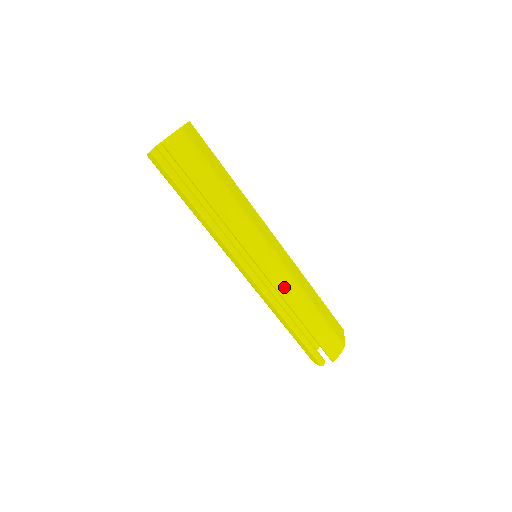
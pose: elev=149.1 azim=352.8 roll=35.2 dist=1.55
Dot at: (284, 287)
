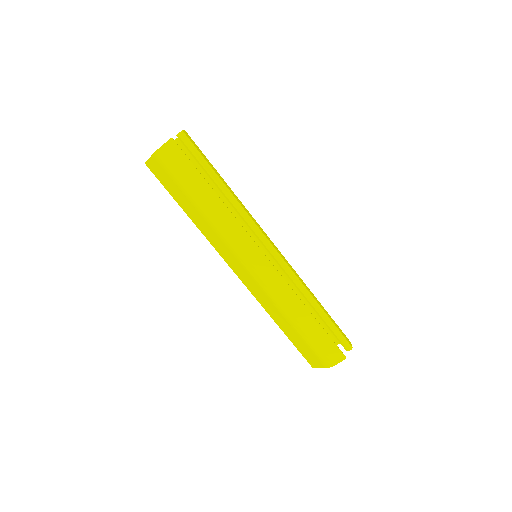
Dot at: (294, 271)
